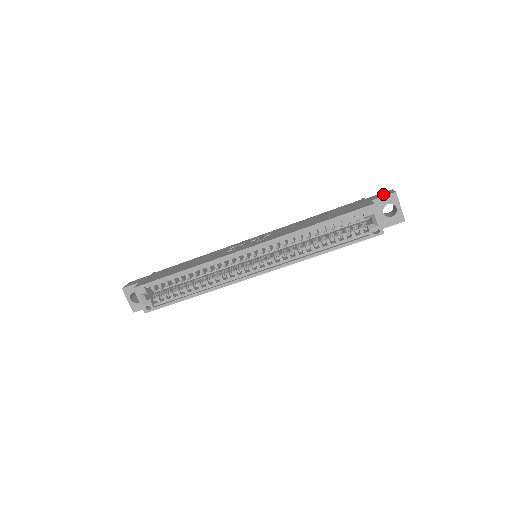
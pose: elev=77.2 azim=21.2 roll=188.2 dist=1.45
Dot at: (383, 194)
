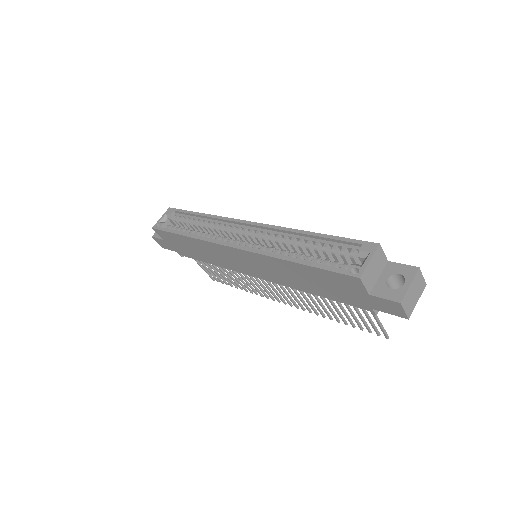
Dot at: occluded
